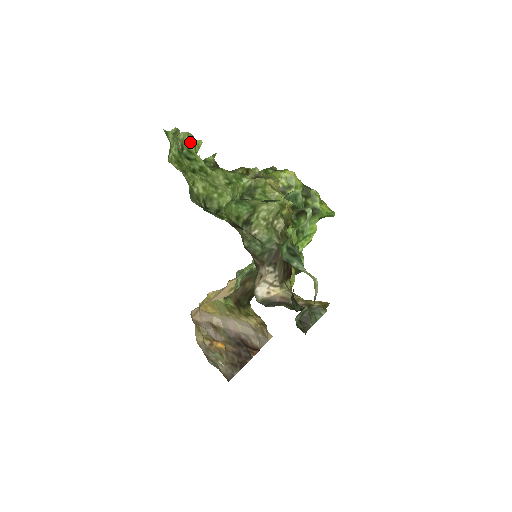
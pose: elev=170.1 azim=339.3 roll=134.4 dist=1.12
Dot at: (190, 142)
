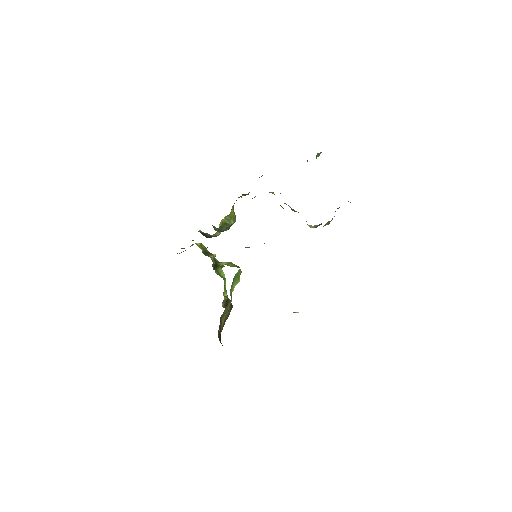
Dot at: occluded
